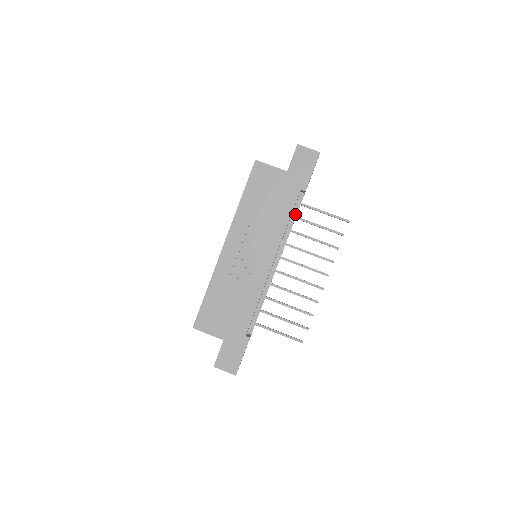
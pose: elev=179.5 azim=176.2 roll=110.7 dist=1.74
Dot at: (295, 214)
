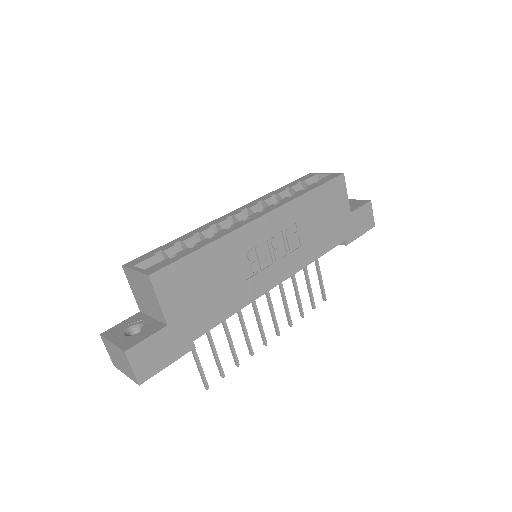
Dot at: occluded
